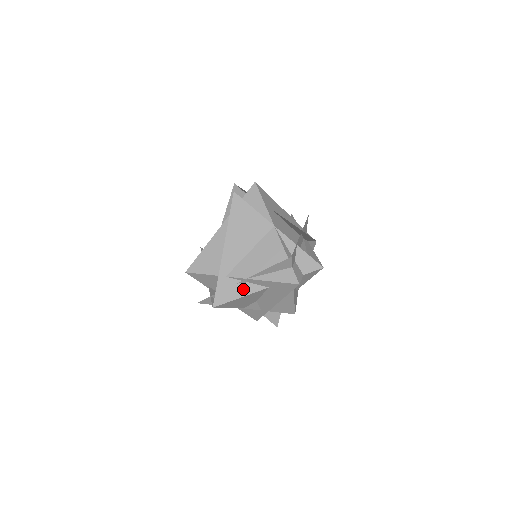
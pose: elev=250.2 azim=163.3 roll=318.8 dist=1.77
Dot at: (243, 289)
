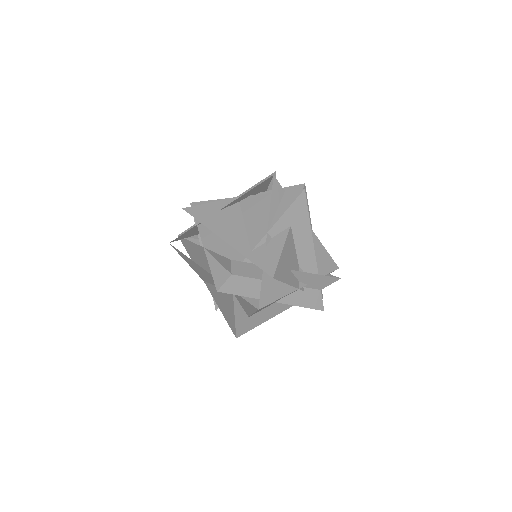
Dot at: (275, 245)
